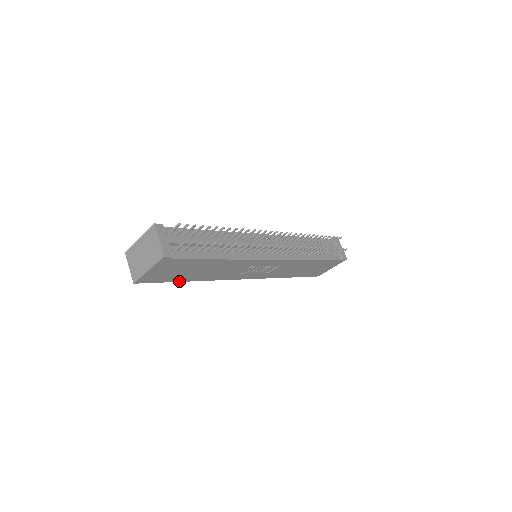
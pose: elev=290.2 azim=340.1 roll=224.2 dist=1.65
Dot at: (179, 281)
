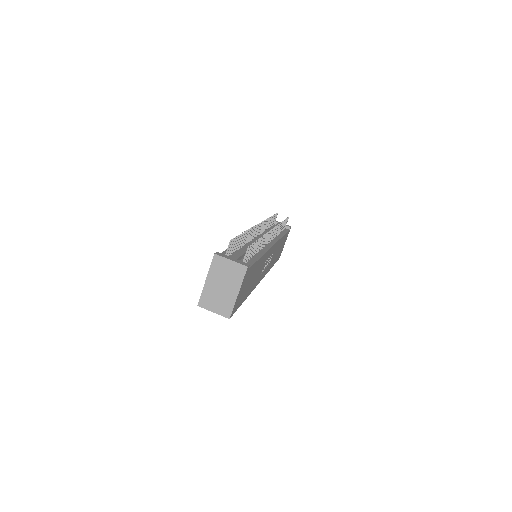
Dot at: (242, 302)
